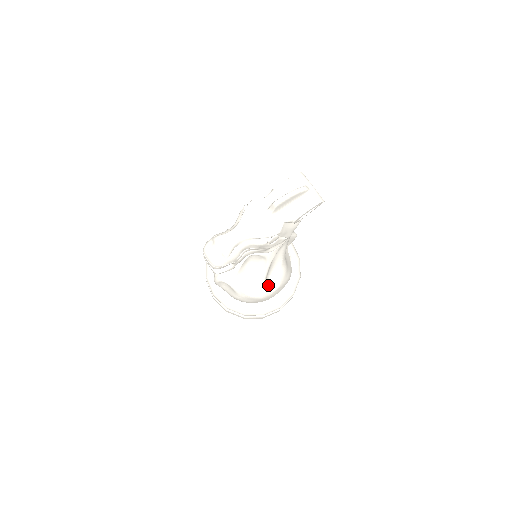
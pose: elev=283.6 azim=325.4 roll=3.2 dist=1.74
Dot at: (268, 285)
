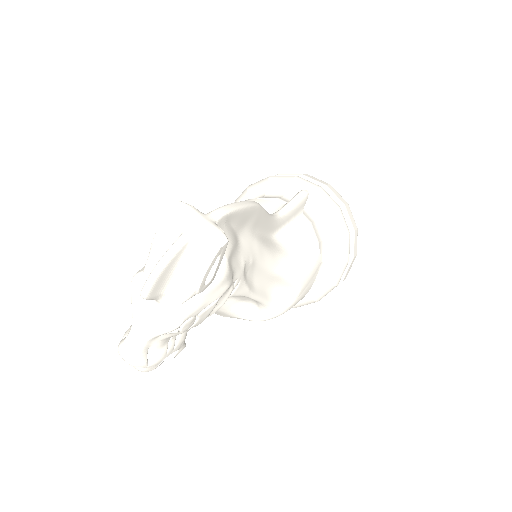
Dot at: (282, 297)
